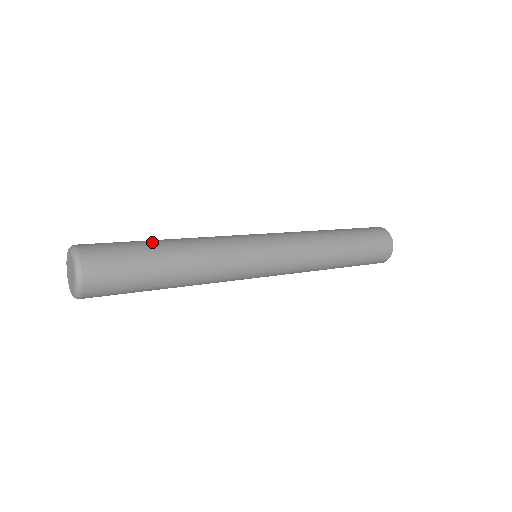
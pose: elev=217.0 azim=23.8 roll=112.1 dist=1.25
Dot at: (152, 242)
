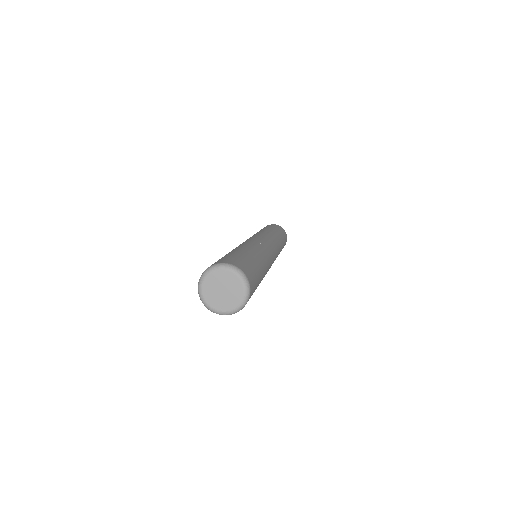
Dot at: (238, 251)
